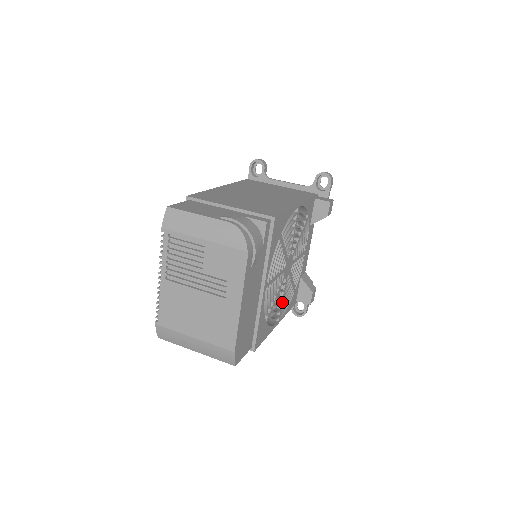
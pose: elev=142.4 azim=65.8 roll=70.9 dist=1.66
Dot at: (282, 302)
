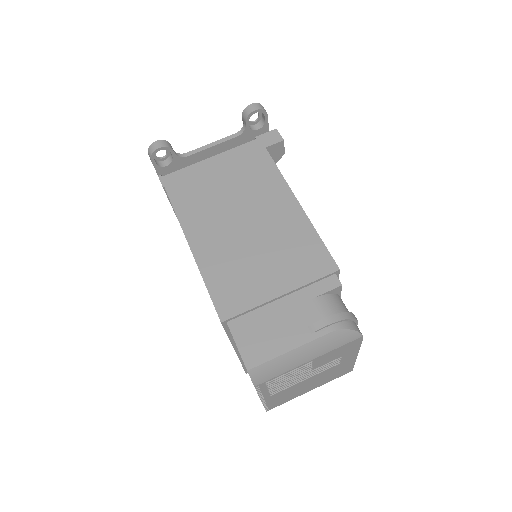
Dot at: occluded
